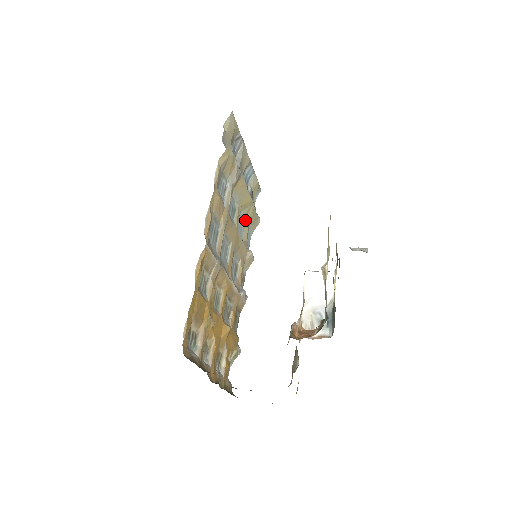
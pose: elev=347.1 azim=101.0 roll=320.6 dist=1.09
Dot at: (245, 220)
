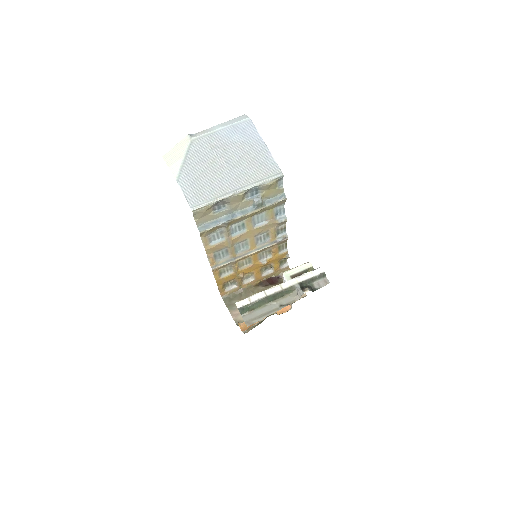
Dot at: (265, 211)
